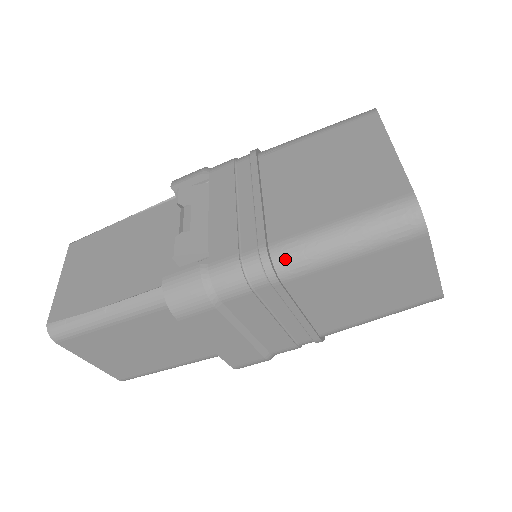
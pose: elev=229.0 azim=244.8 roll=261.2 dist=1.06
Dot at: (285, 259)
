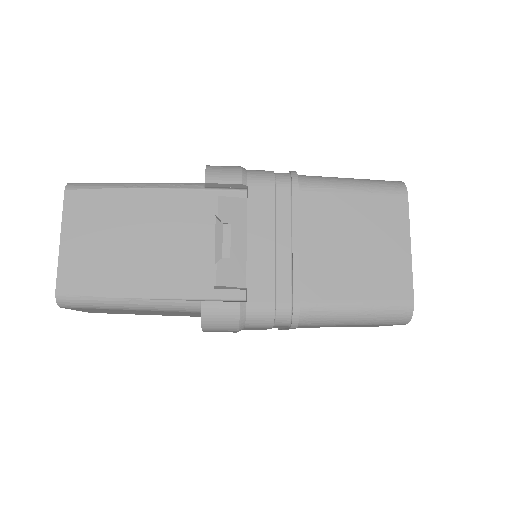
Dot at: (309, 317)
